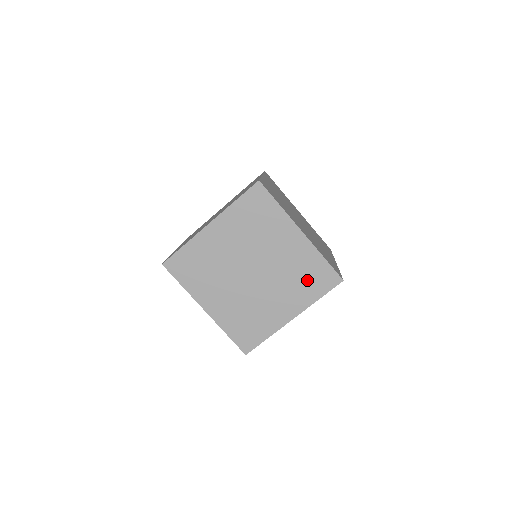
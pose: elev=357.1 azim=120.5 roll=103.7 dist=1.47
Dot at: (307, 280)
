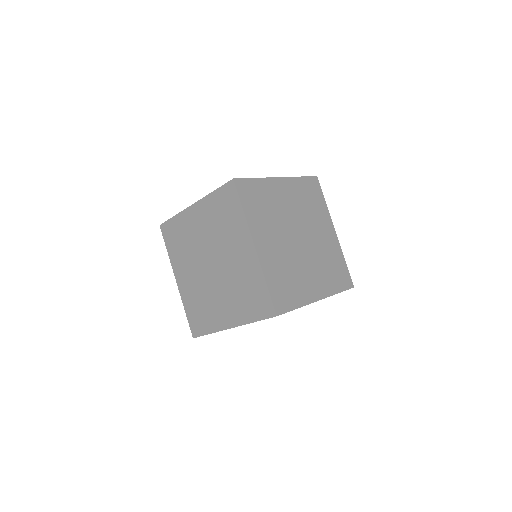
Dot at: (333, 271)
